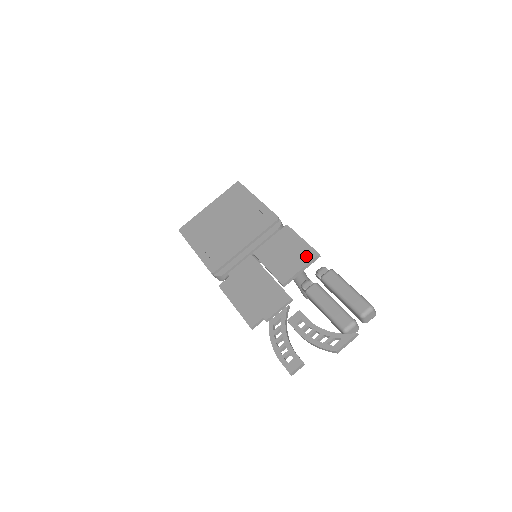
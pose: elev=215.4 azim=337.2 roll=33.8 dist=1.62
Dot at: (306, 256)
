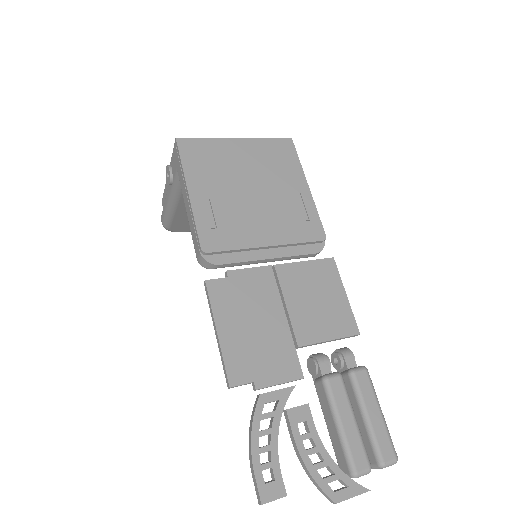
Dot at: (343, 325)
